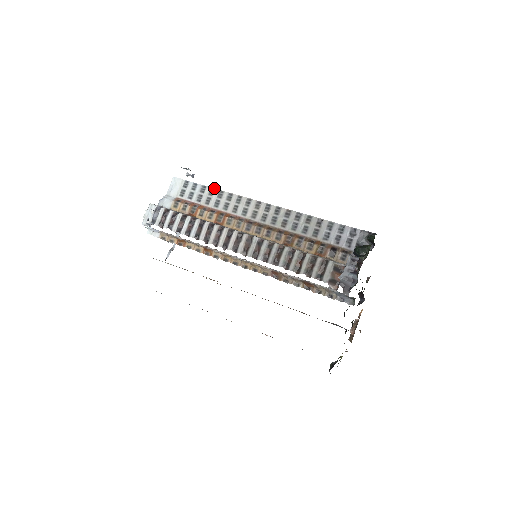
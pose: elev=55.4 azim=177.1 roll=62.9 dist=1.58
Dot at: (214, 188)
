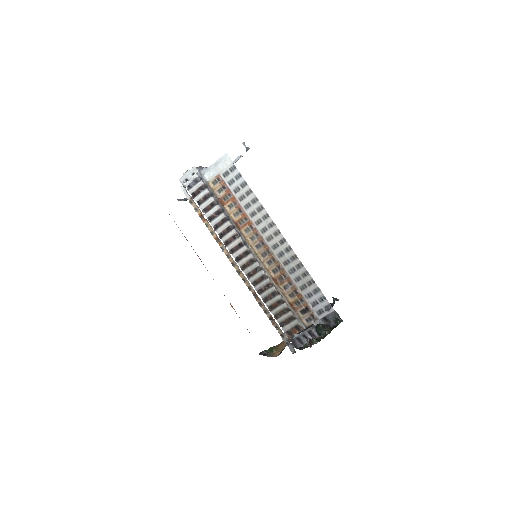
Dot at: occluded
